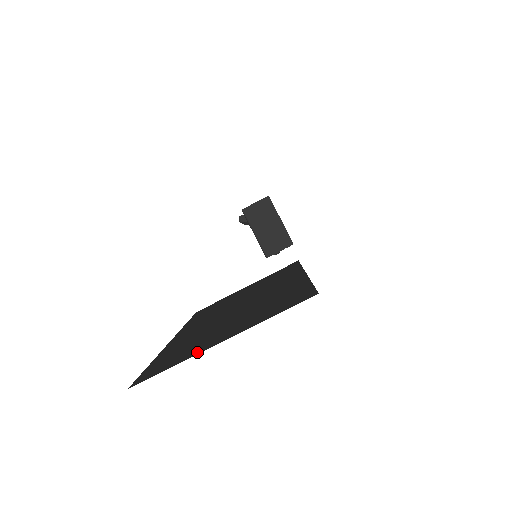
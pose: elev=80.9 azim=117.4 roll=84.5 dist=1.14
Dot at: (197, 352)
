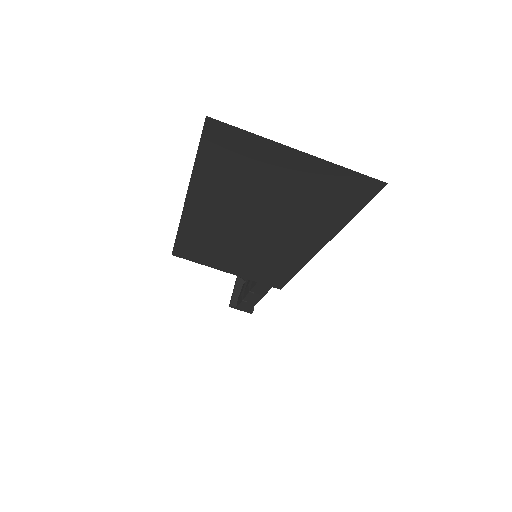
Dot at: (273, 146)
